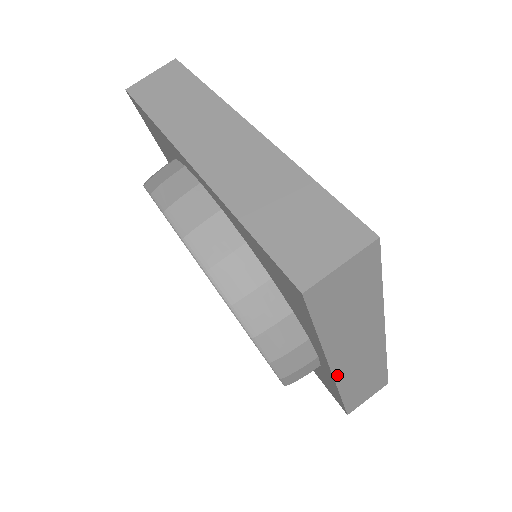
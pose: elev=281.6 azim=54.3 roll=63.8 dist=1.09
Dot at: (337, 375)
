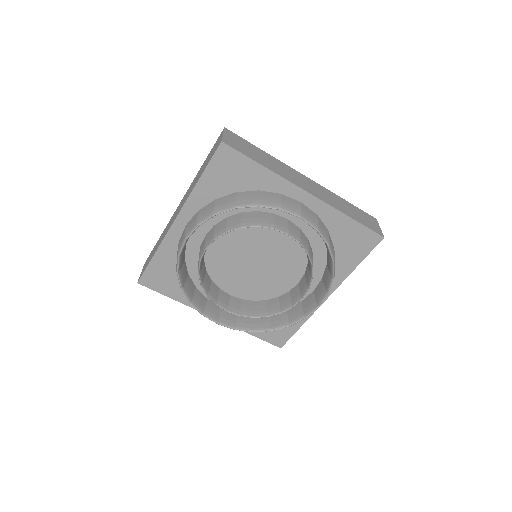
Dot at: (323, 301)
